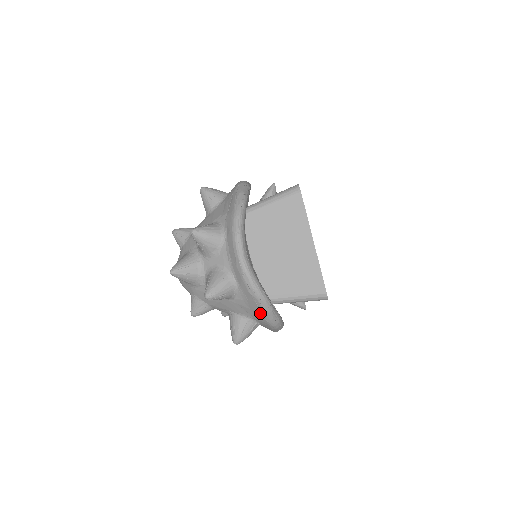
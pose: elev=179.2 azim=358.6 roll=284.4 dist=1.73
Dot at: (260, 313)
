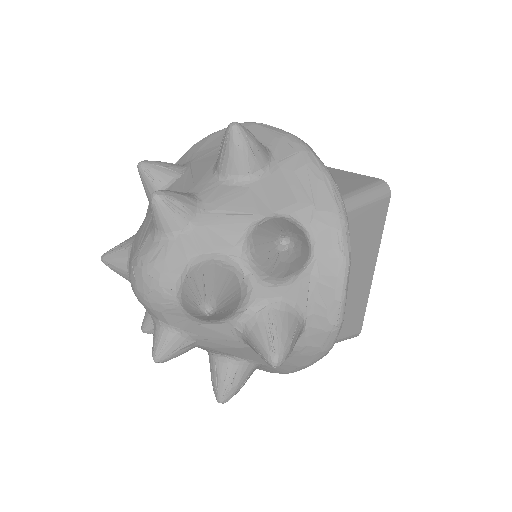
Dot at: (297, 366)
